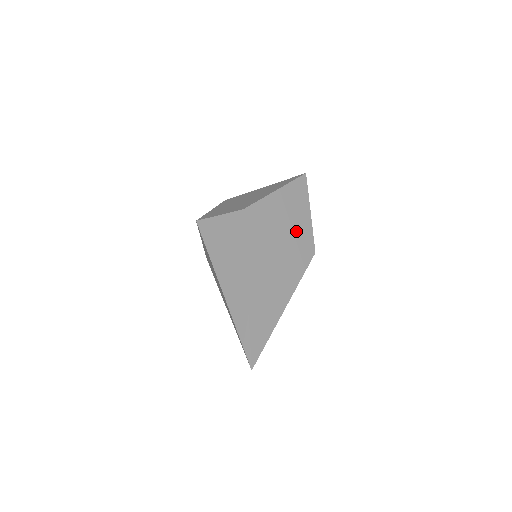
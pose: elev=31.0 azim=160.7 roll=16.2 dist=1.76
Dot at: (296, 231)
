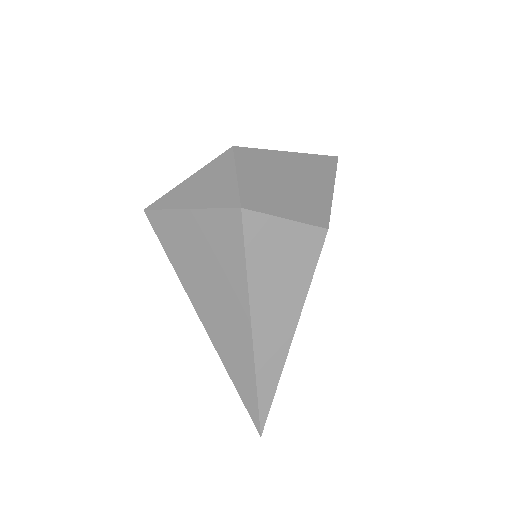
Dot at: occluded
